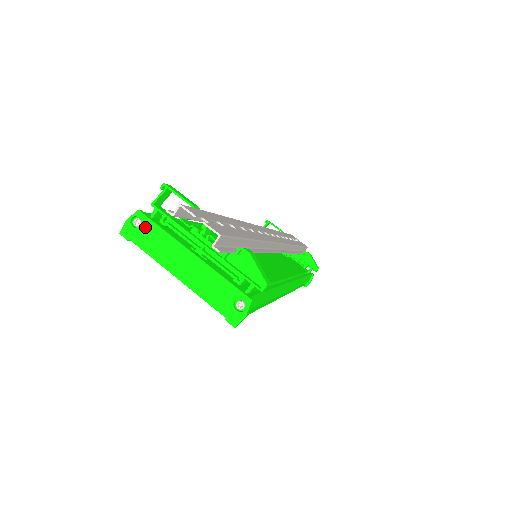
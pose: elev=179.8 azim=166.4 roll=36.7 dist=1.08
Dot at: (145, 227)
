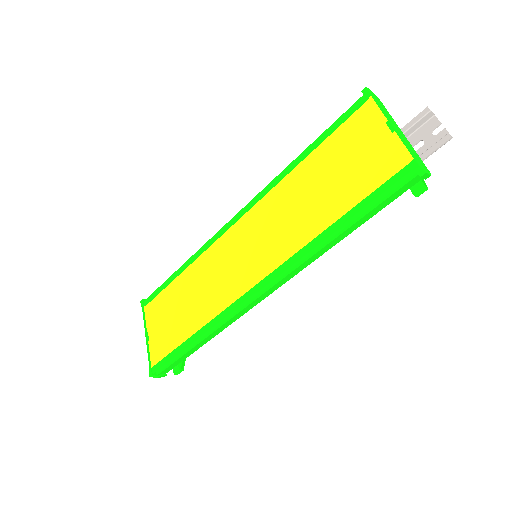
Dot at: (382, 104)
